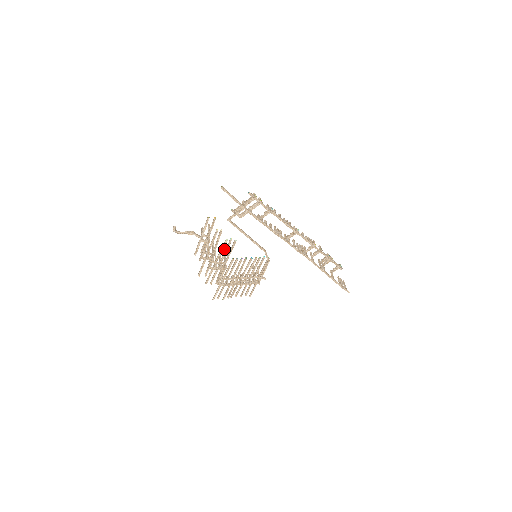
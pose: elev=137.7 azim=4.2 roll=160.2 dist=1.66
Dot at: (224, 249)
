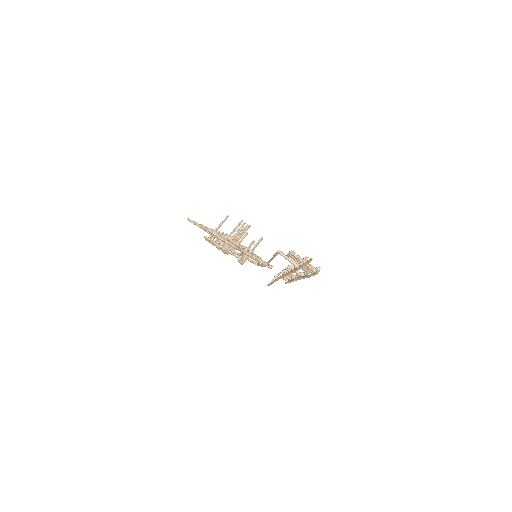
Dot at: (246, 227)
